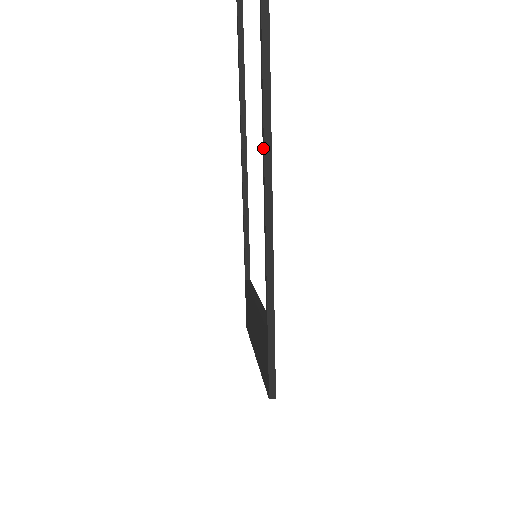
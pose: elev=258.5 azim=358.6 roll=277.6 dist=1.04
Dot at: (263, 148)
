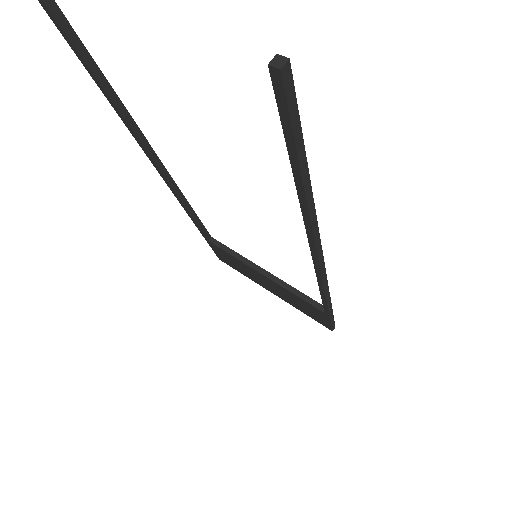
Dot at: (316, 259)
